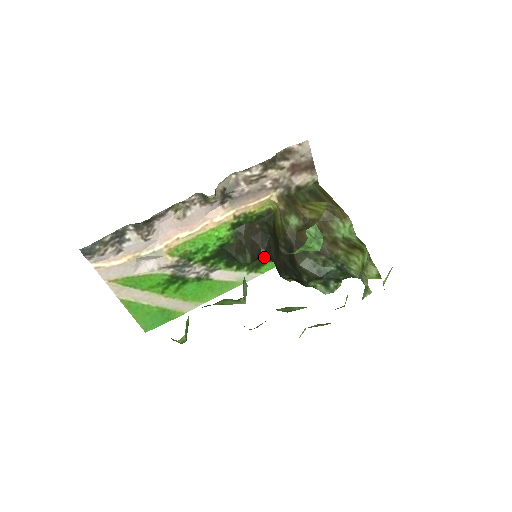
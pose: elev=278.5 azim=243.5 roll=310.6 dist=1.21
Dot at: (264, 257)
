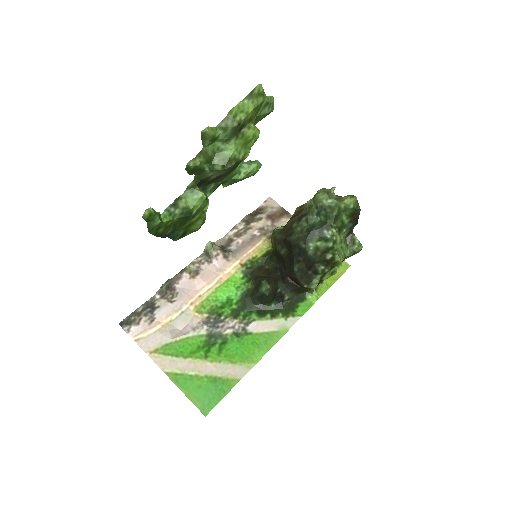
Dot at: (285, 287)
